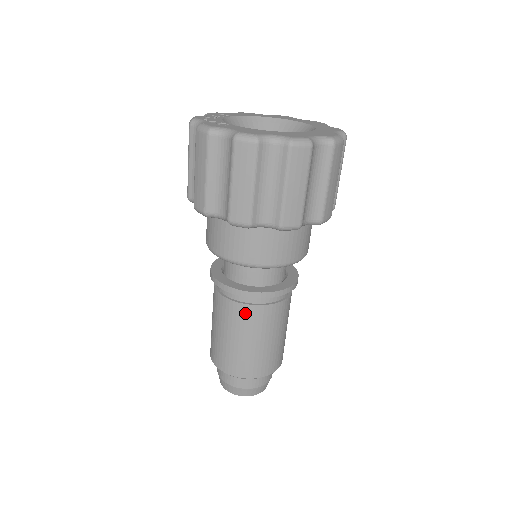
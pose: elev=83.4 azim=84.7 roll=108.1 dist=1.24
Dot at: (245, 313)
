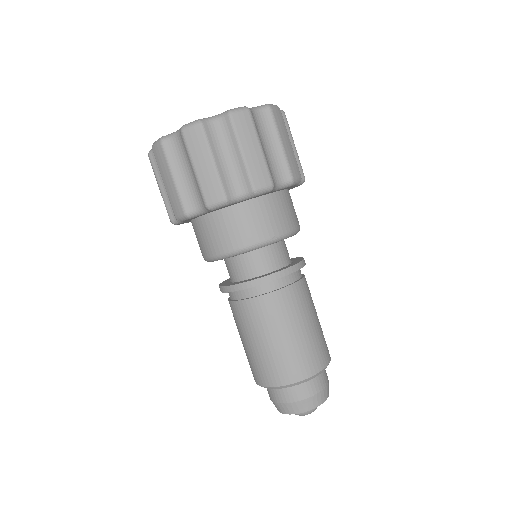
Dot at: (265, 305)
